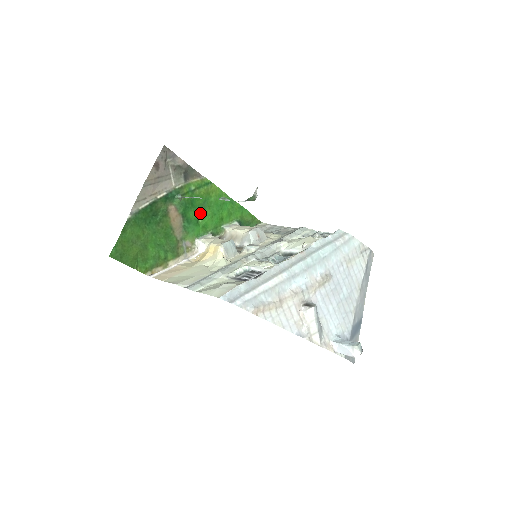
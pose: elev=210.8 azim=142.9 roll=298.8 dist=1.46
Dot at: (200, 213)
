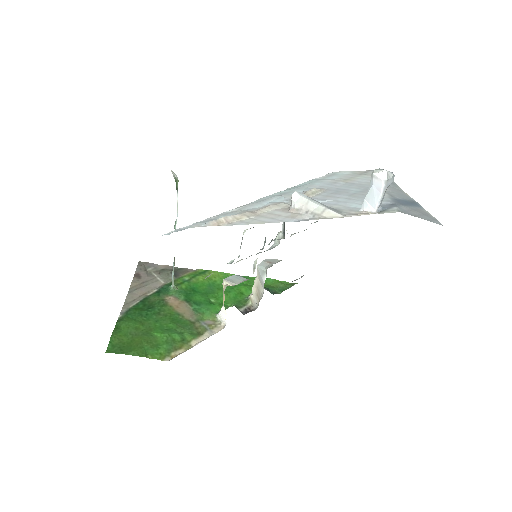
Dot at: (210, 296)
